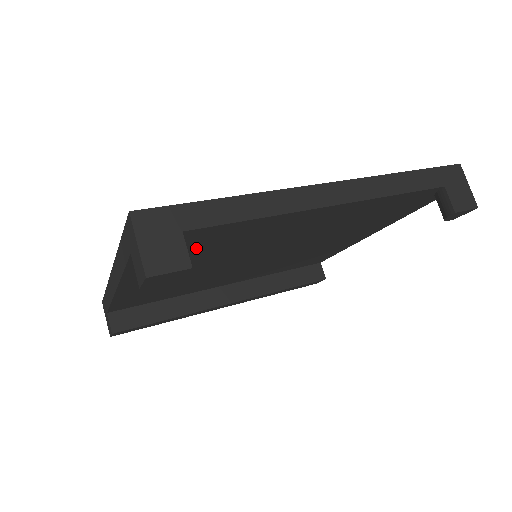
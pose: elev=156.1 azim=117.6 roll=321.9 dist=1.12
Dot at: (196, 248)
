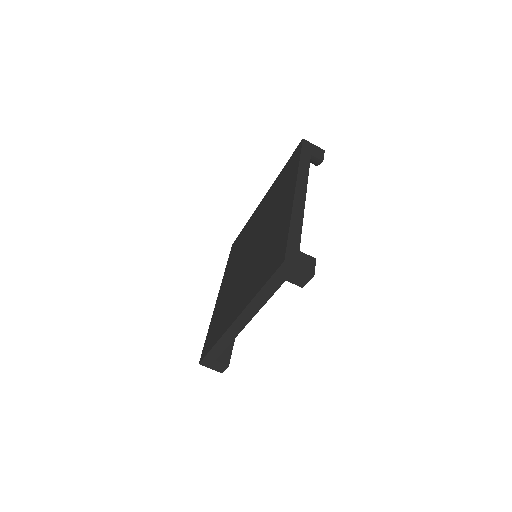
Dot at: occluded
